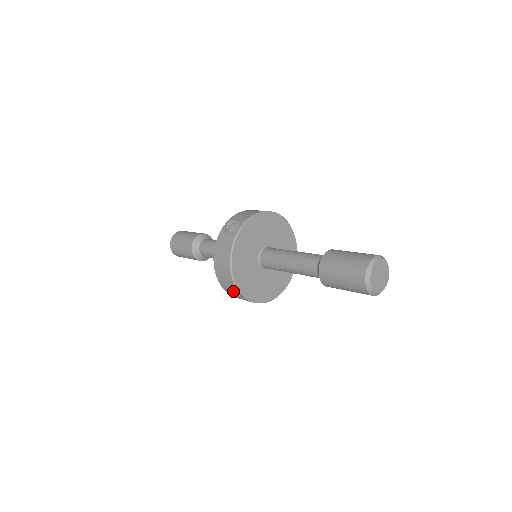
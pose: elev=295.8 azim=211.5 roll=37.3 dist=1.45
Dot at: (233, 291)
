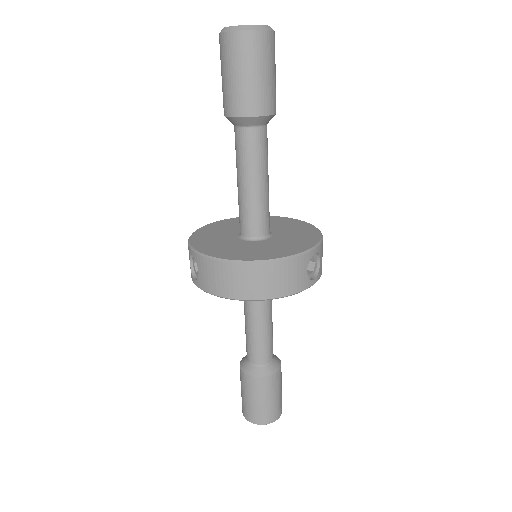
Dot at: (284, 274)
